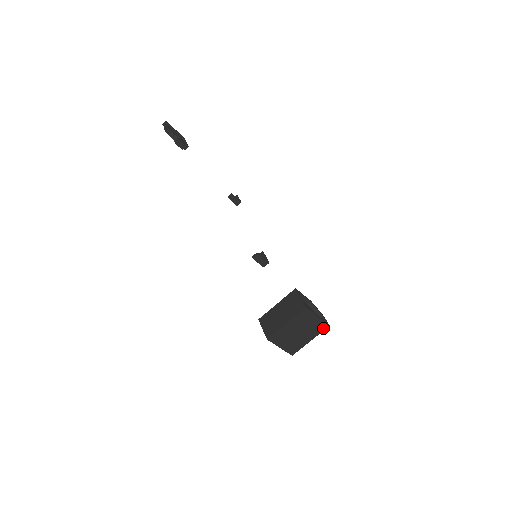
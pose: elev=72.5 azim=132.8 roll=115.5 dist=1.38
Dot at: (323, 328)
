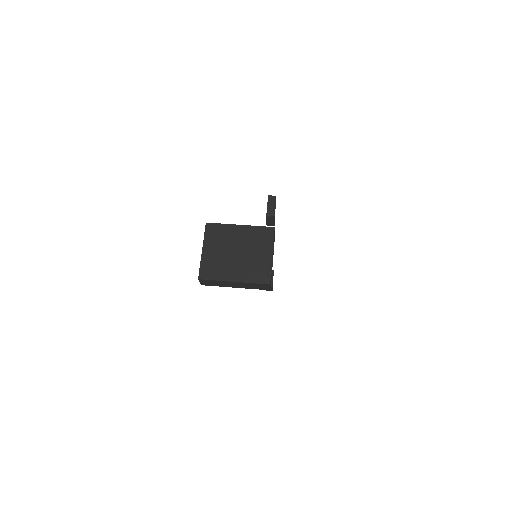
Dot at: (261, 279)
